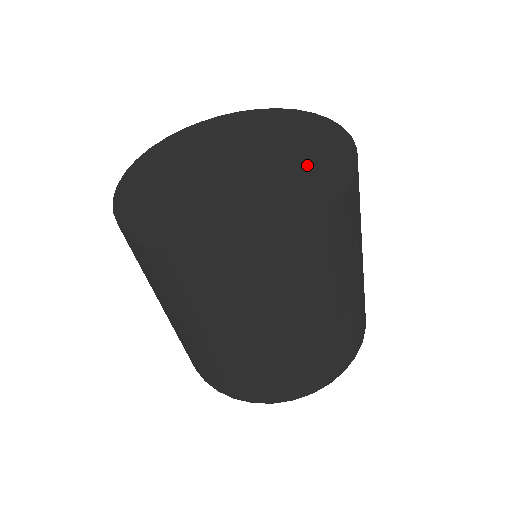
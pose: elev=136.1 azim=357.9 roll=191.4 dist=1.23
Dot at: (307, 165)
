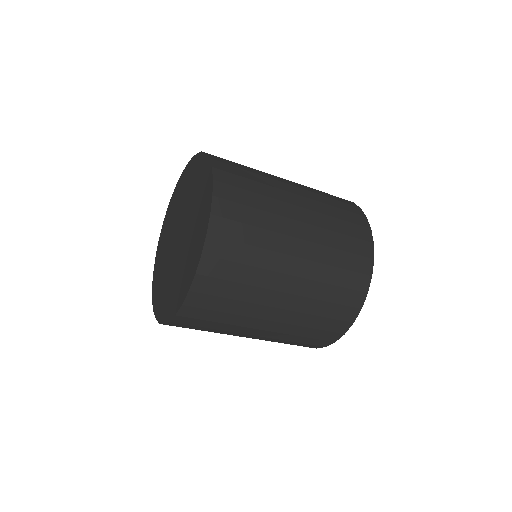
Dot at: (197, 190)
